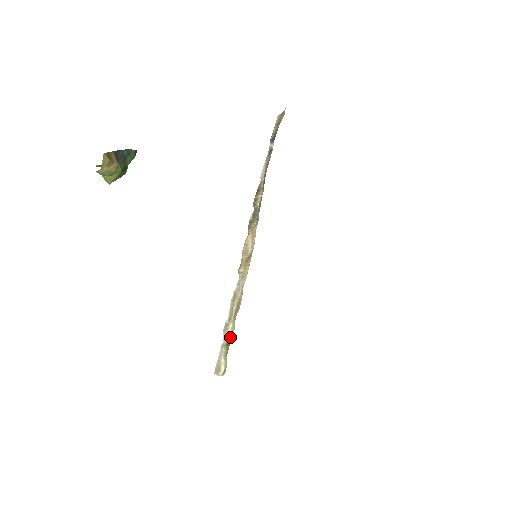
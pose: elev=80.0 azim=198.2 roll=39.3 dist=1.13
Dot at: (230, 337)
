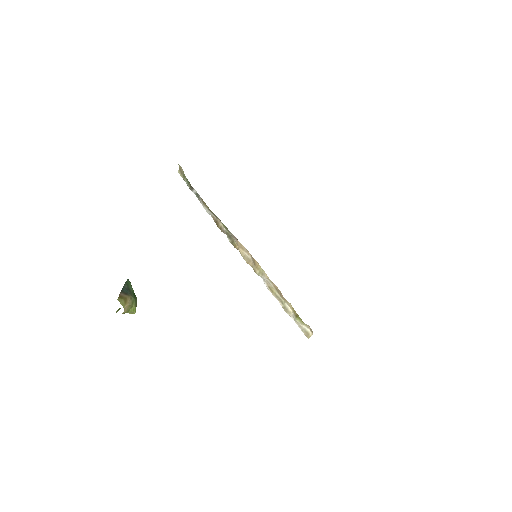
Dot at: (293, 311)
